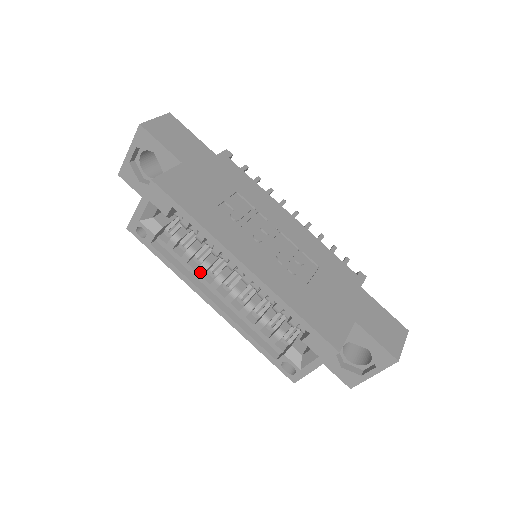
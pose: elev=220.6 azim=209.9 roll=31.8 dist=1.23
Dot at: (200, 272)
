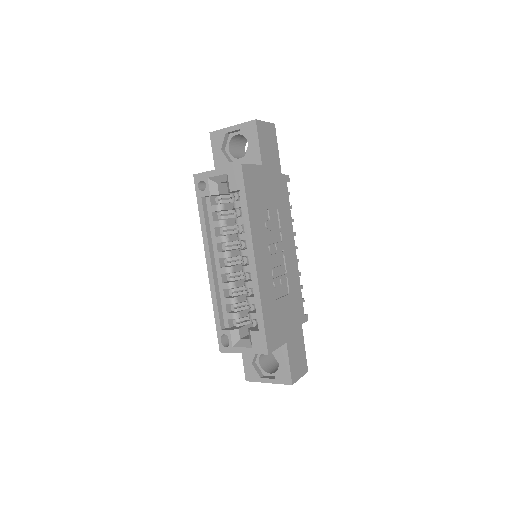
Dot at: (218, 240)
